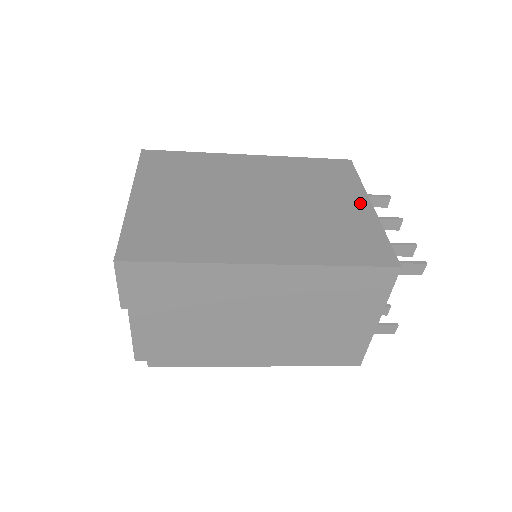
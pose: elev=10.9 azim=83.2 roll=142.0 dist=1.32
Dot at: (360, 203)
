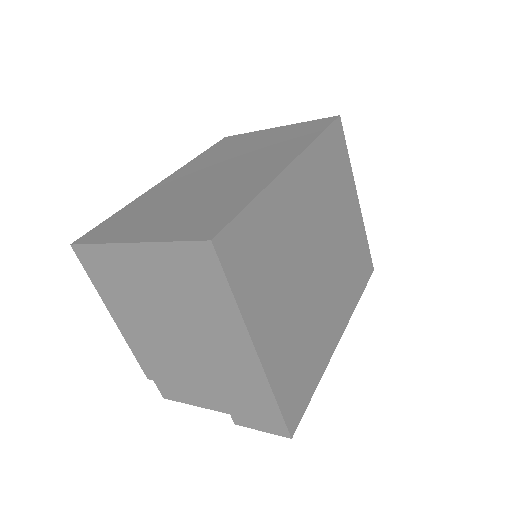
Dot at: (355, 203)
